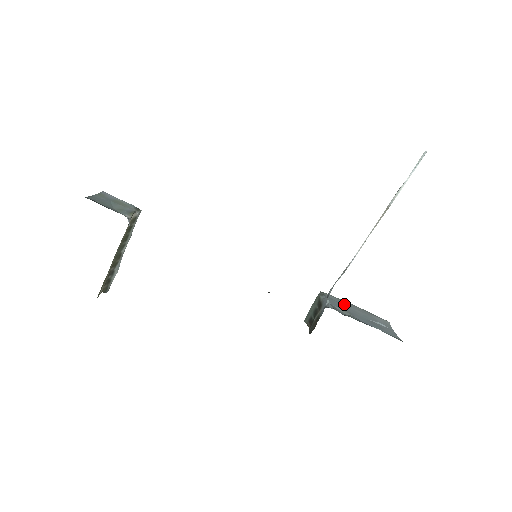
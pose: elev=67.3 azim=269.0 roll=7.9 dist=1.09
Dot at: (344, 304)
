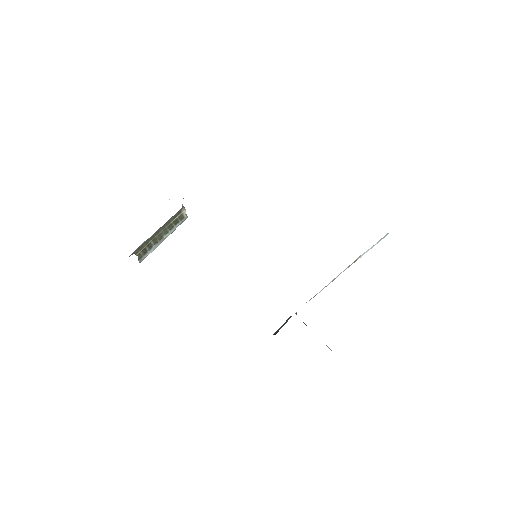
Dot at: occluded
